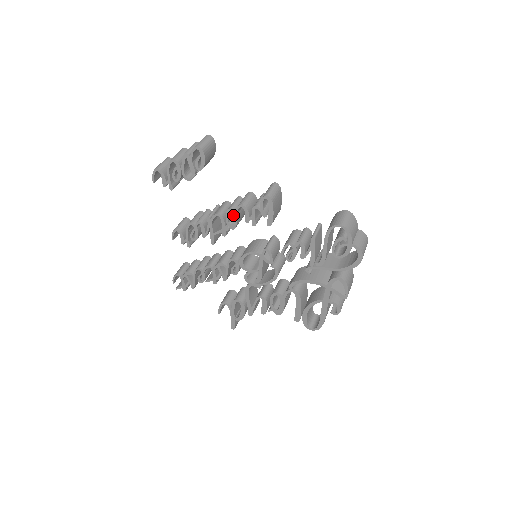
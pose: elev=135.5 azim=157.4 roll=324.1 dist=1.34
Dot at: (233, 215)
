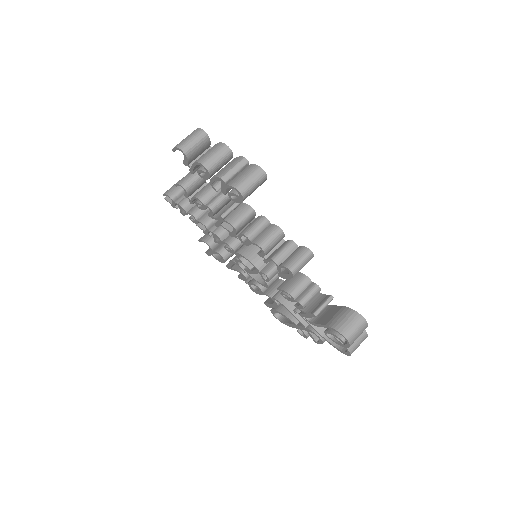
Dot at: (248, 241)
